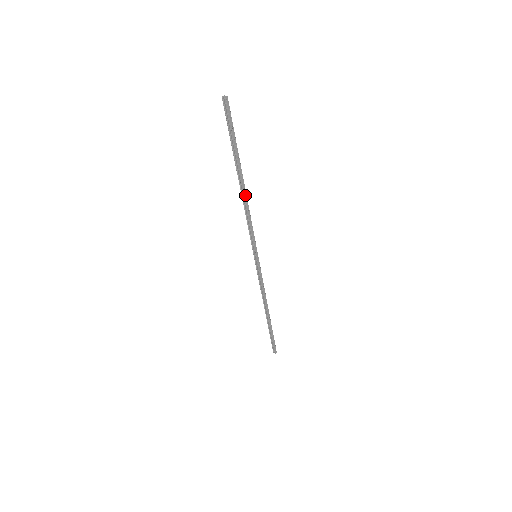
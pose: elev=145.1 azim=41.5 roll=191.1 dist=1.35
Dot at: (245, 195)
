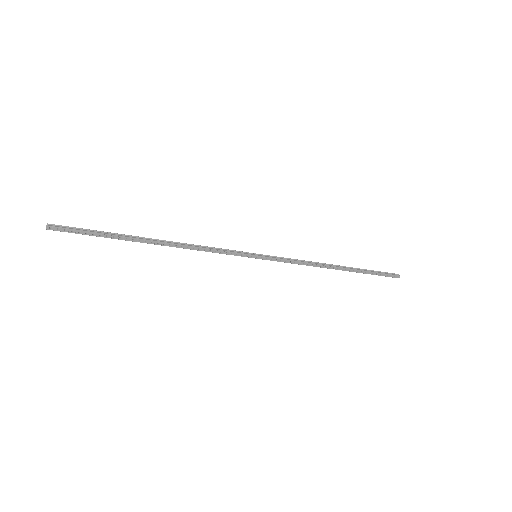
Dot at: (172, 245)
